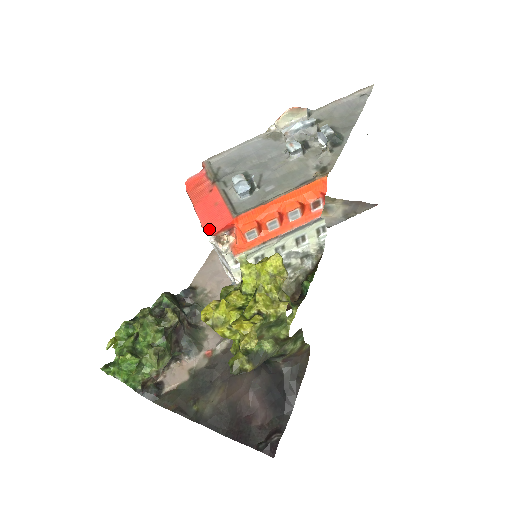
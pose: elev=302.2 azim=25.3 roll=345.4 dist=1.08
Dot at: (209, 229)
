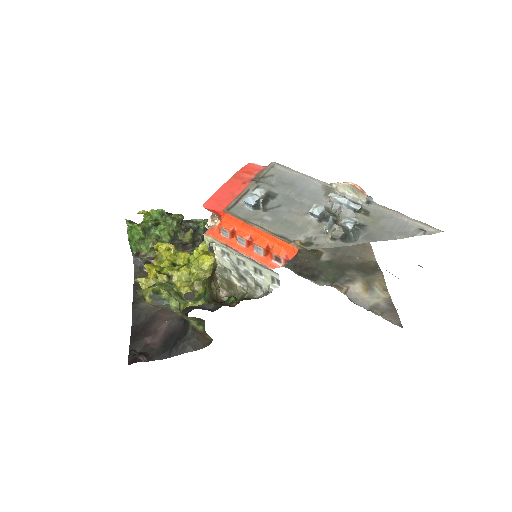
Dot at: (209, 202)
